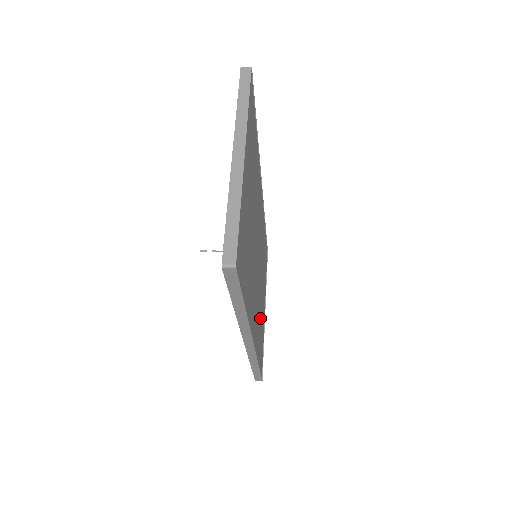
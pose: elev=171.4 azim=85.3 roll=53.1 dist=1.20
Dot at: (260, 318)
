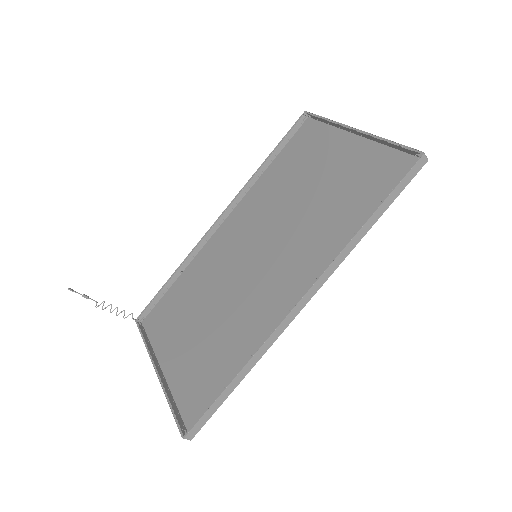
Dot at: (219, 339)
